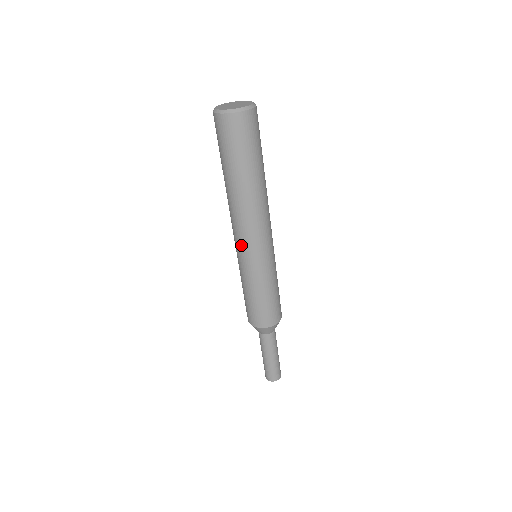
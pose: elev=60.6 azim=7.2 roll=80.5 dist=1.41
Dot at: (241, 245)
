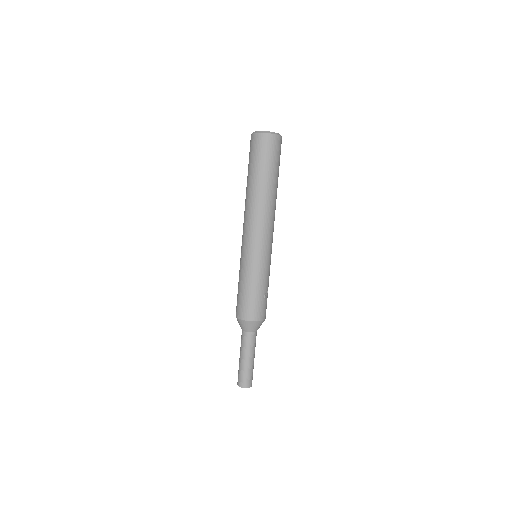
Dot at: (243, 237)
